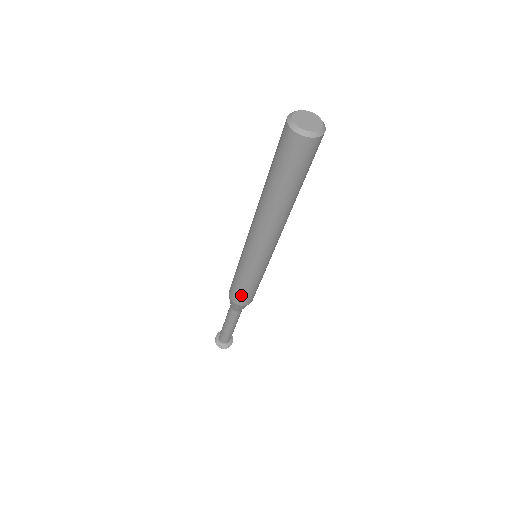
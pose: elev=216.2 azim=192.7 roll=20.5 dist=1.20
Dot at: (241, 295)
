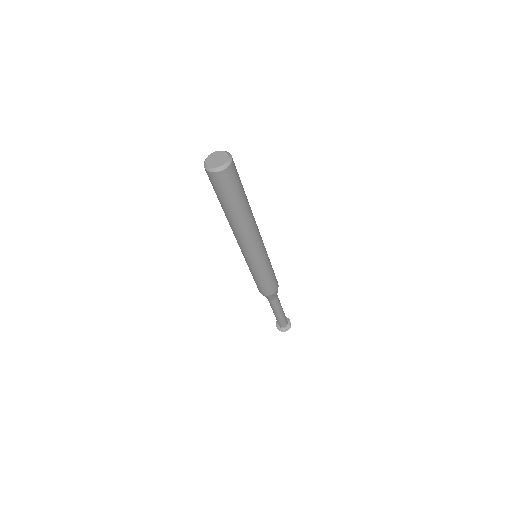
Dot at: (262, 288)
